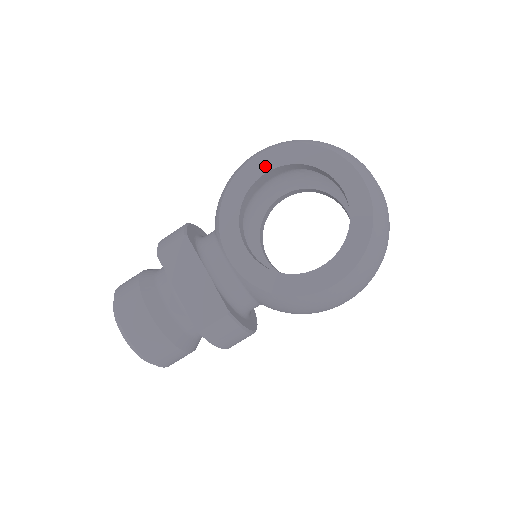
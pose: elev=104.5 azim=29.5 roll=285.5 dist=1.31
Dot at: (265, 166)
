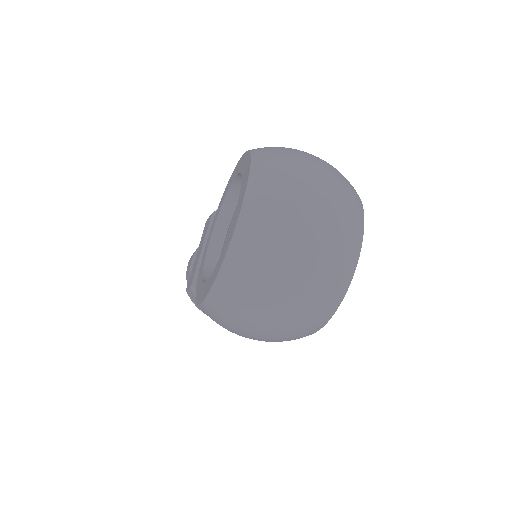
Dot at: (238, 169)
